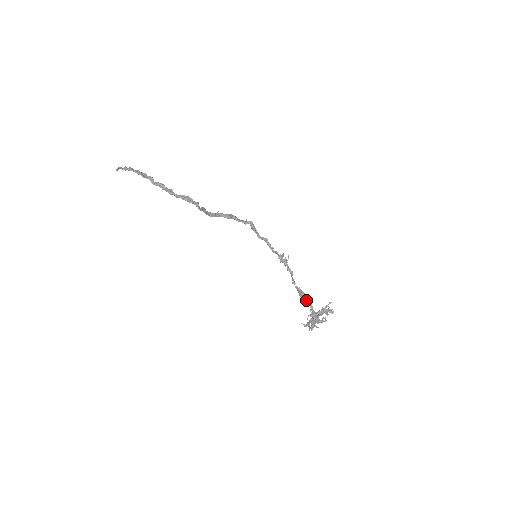
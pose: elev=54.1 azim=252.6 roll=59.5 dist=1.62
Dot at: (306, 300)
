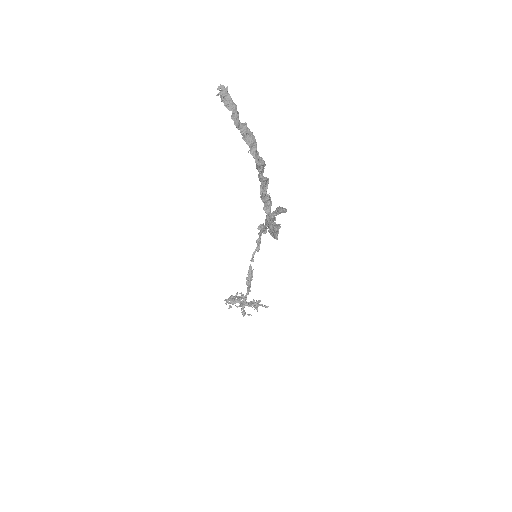
Dot at: (249, 287)
